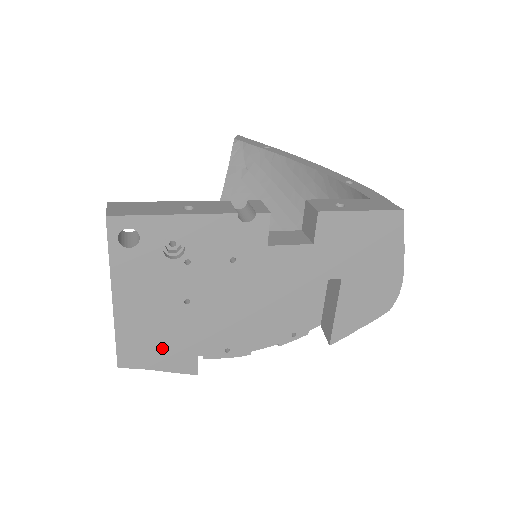
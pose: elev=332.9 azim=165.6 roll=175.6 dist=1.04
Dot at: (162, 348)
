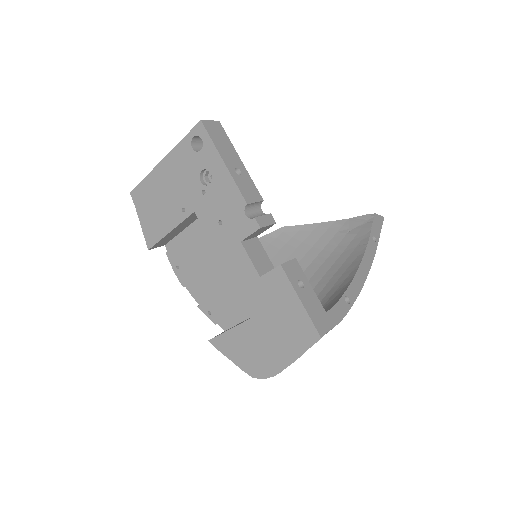
Dot at: (152, 213)
